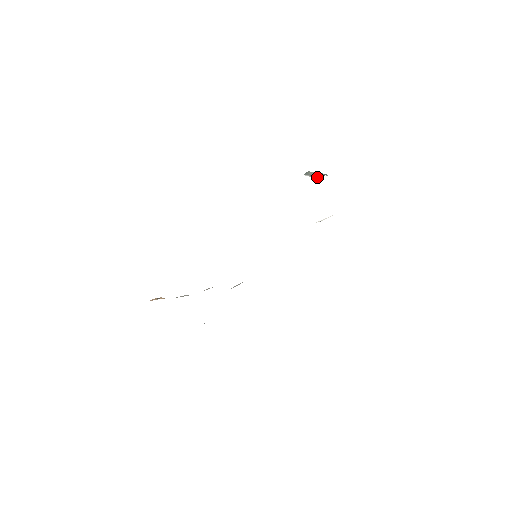
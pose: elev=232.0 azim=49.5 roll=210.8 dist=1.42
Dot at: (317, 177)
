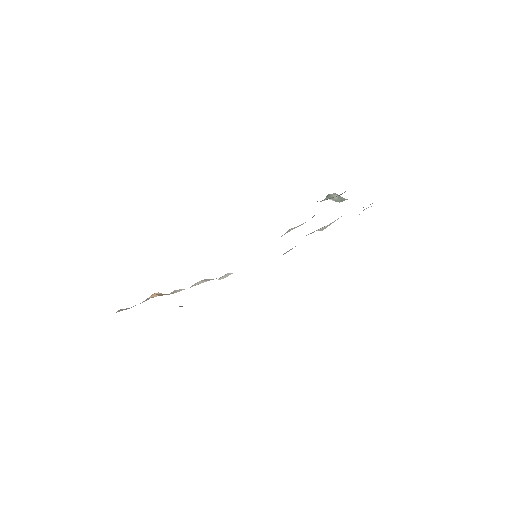
Dot at: (338, 201)
